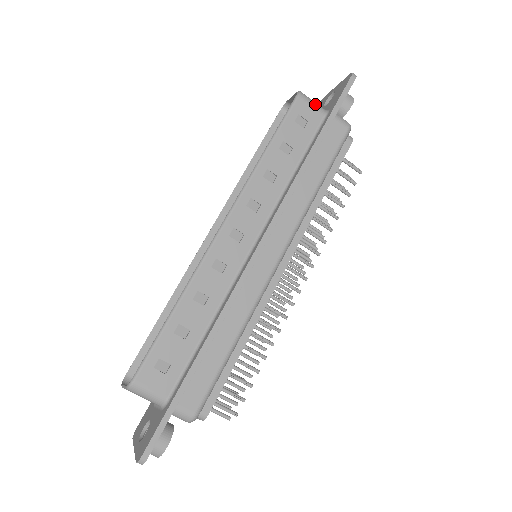
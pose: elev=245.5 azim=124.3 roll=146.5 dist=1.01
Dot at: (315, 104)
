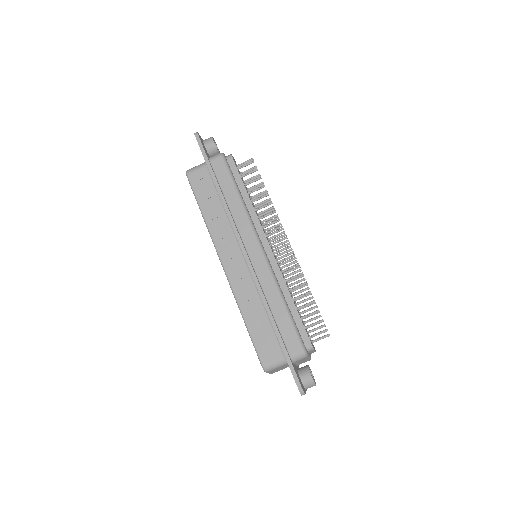
Dot at: (197, 167)
